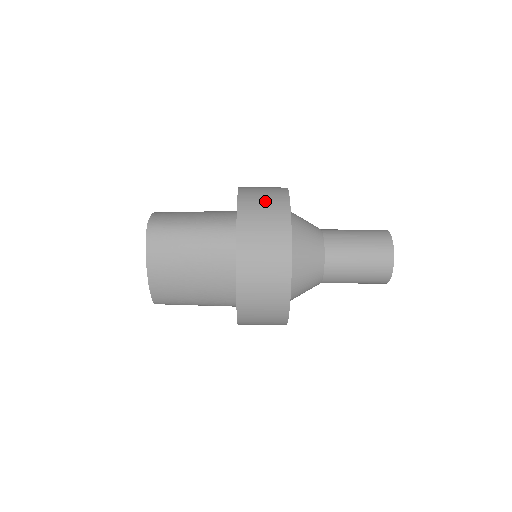
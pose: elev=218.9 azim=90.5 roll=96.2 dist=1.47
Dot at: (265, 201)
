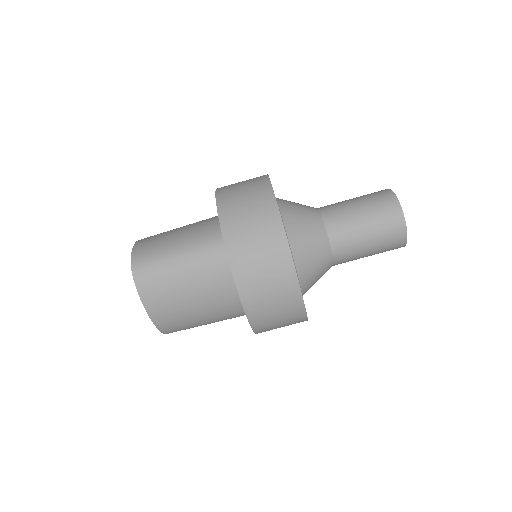
Dot at: (249, 208)
